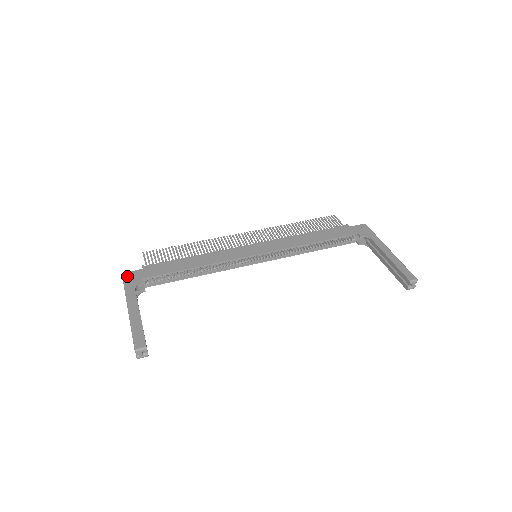
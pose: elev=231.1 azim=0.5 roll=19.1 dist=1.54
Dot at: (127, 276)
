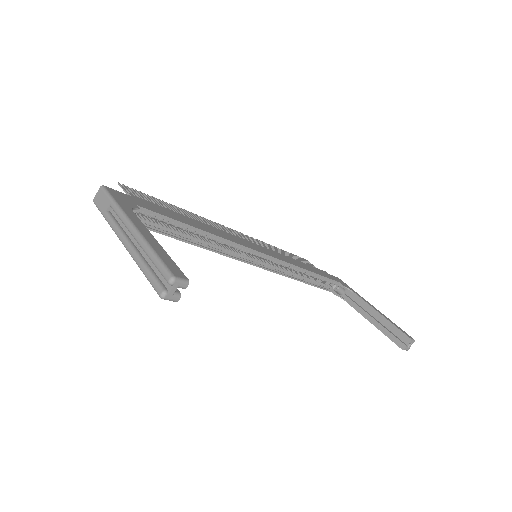
Dot at: (112, 191)
